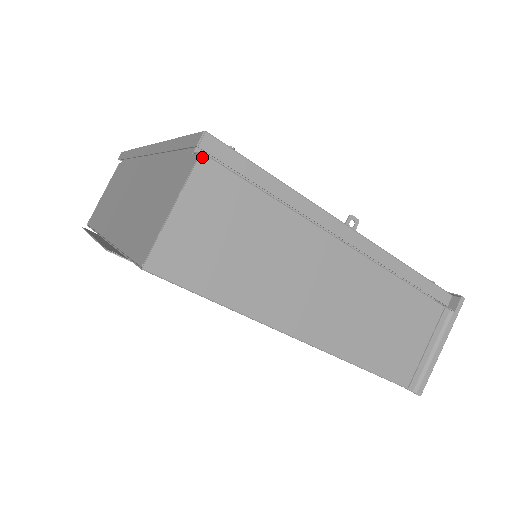
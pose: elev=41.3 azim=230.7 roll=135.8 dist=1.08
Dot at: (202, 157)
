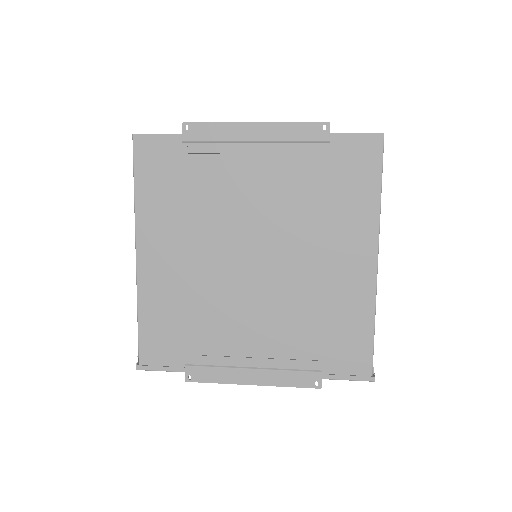
Dot at: occluded
